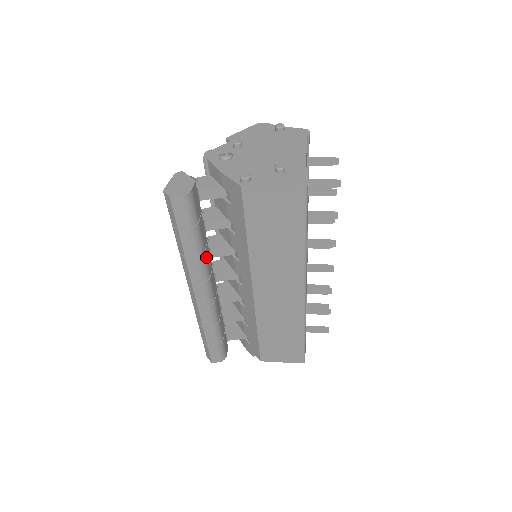
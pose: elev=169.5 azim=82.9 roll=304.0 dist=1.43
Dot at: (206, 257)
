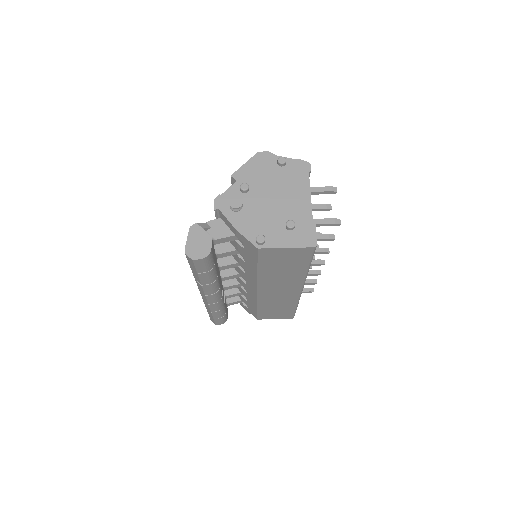
Dot at: (218, 278)
